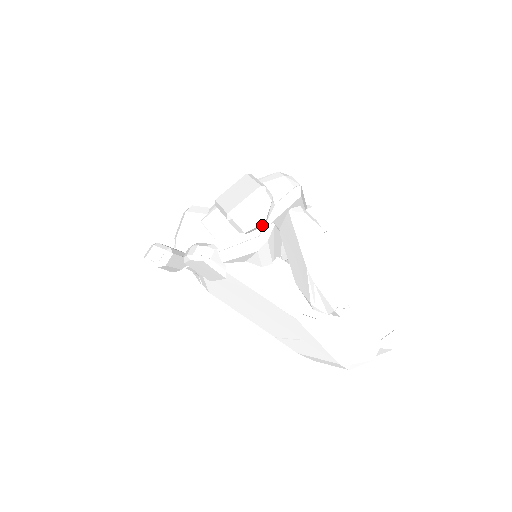
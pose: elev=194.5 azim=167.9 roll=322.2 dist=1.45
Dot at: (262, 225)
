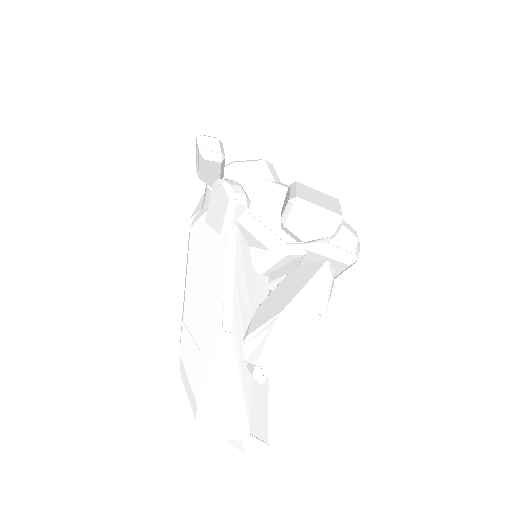
Dot at: (300, 240)
